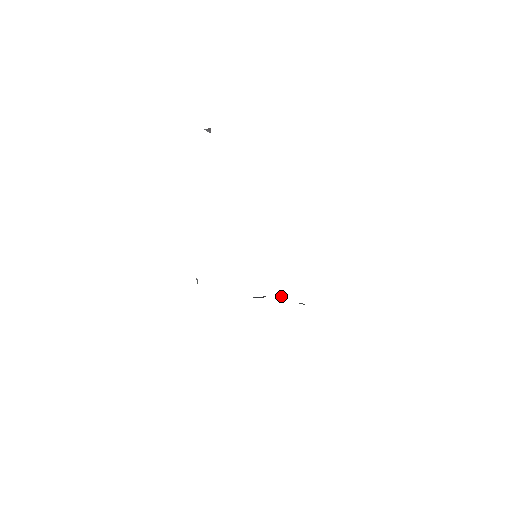
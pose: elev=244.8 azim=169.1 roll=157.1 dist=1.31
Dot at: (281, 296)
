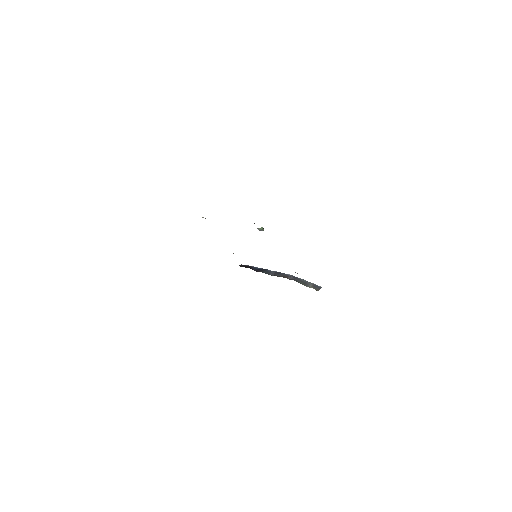
Dot at: (290, 277)
